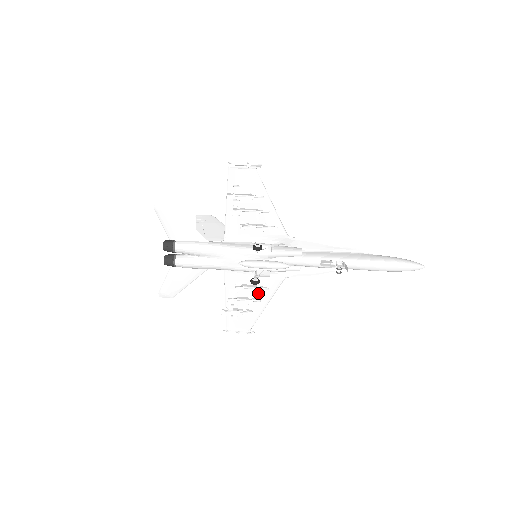
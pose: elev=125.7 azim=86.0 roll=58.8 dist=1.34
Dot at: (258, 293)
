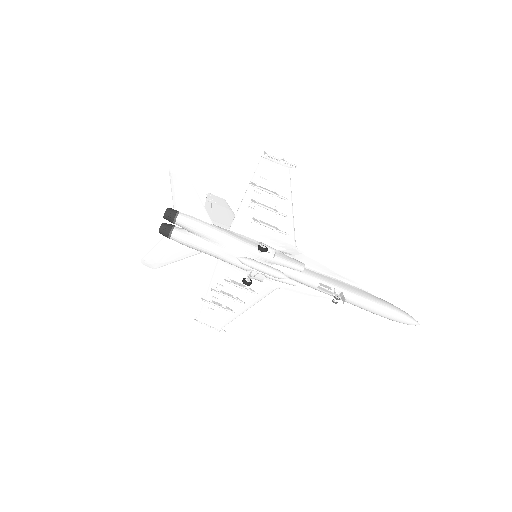
Dot at: (244, 294)
